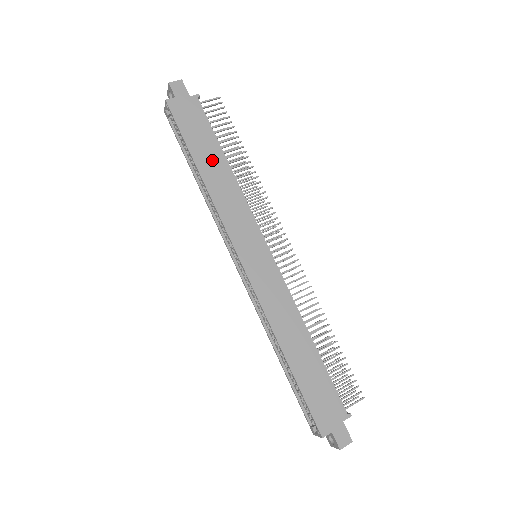
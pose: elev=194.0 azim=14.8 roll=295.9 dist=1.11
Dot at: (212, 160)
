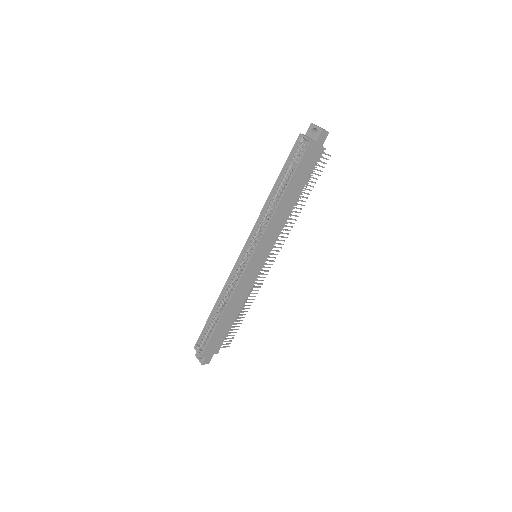
Dot at: (293, 195)
